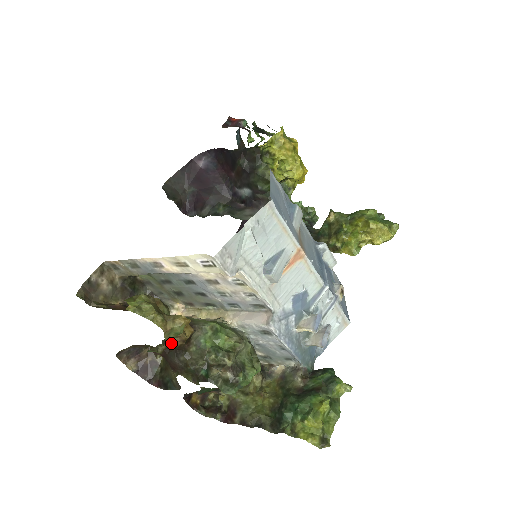
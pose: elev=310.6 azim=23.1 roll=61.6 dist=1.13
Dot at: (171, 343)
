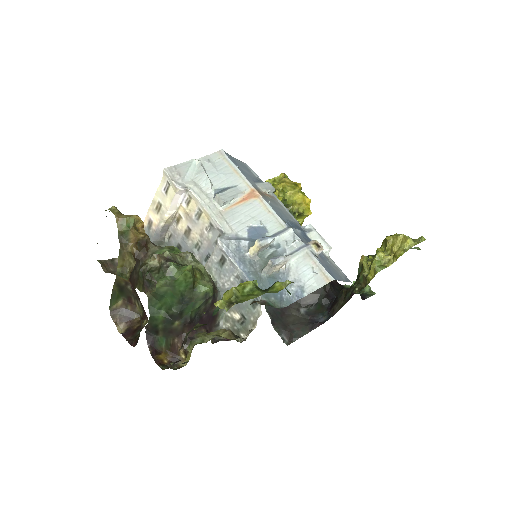
Dot at: occluded
